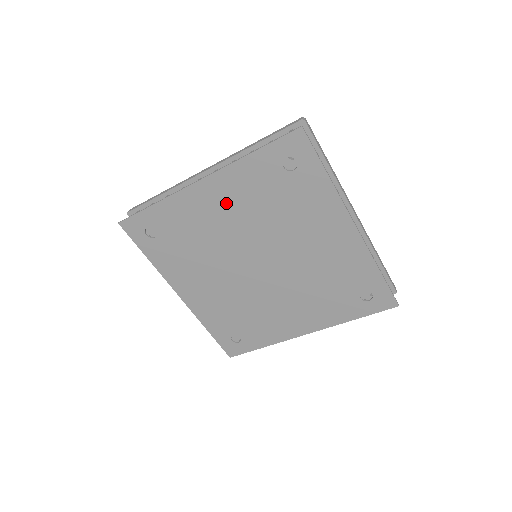
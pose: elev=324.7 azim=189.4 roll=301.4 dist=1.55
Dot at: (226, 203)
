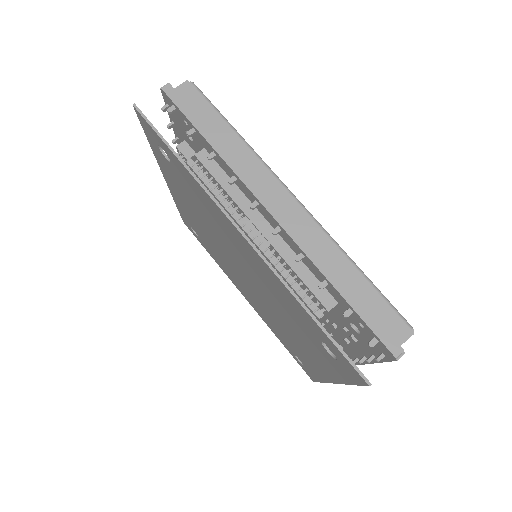
Dot at: (251, 259)
